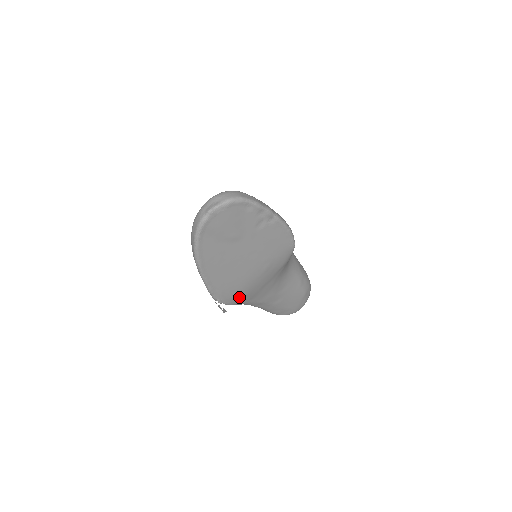
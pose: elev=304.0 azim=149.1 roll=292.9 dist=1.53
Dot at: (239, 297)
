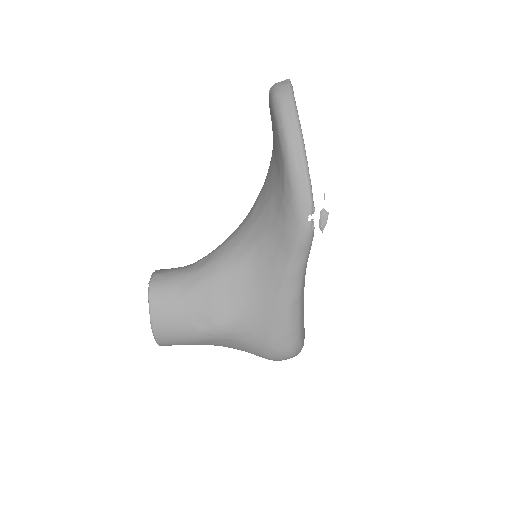
Dot at: occluded
